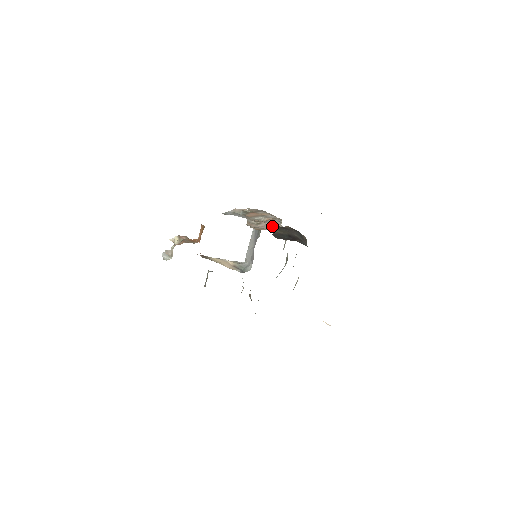
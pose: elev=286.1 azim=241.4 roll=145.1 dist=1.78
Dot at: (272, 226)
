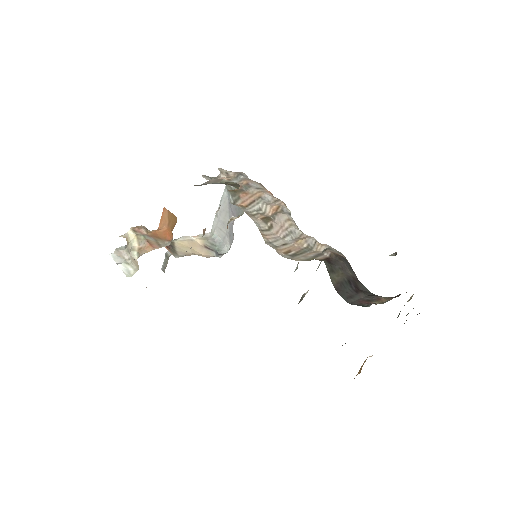
Dot at: (288, 229)
